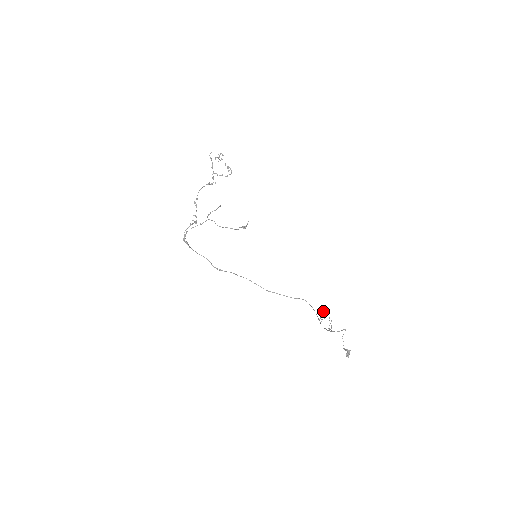
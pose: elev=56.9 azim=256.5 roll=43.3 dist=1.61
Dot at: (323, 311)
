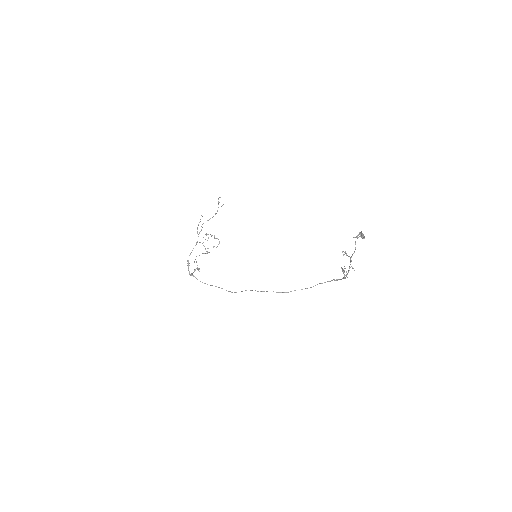
Dot at: occluded
